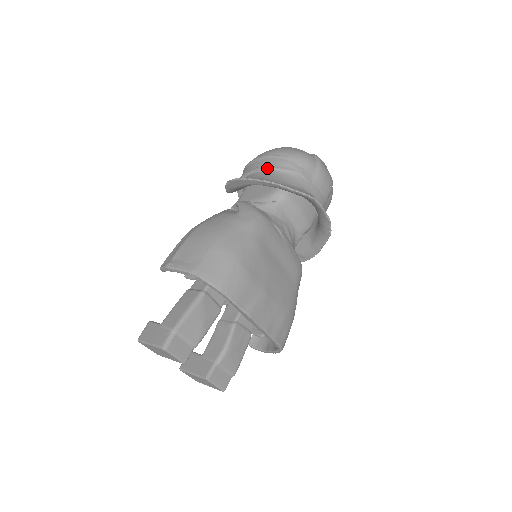
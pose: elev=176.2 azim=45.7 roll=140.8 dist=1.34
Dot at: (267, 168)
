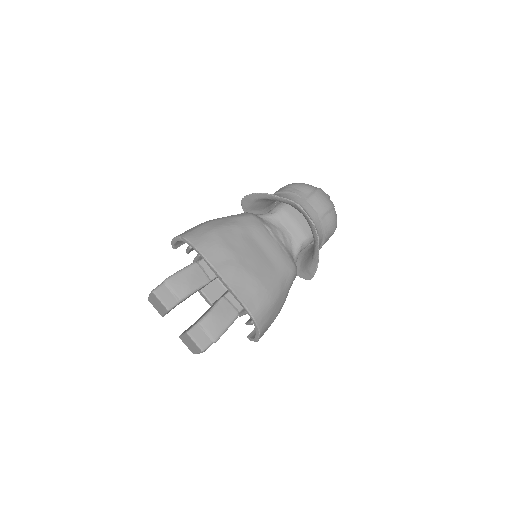
Dot at: (274, 193)
